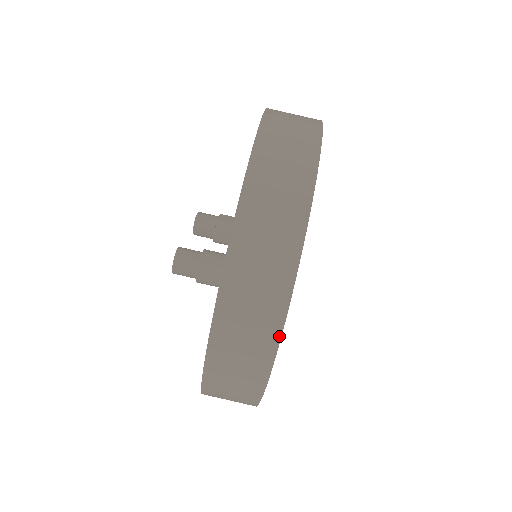
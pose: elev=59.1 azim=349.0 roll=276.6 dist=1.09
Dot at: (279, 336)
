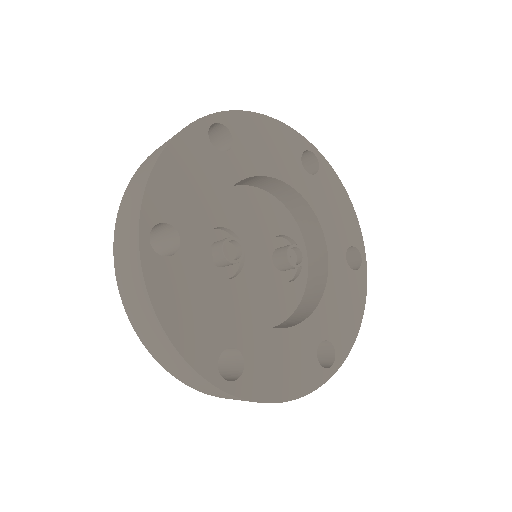
Dot at: (139, 212)
